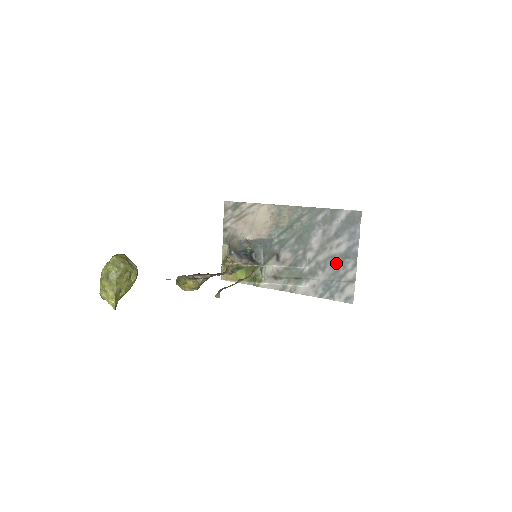
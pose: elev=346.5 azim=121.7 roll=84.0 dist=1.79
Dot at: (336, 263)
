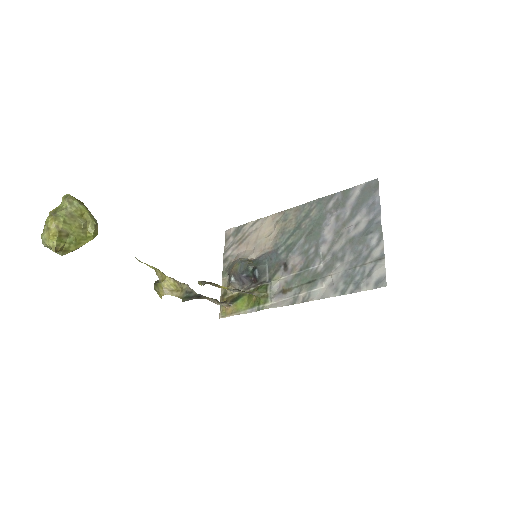
Dot at: (356, 245)
